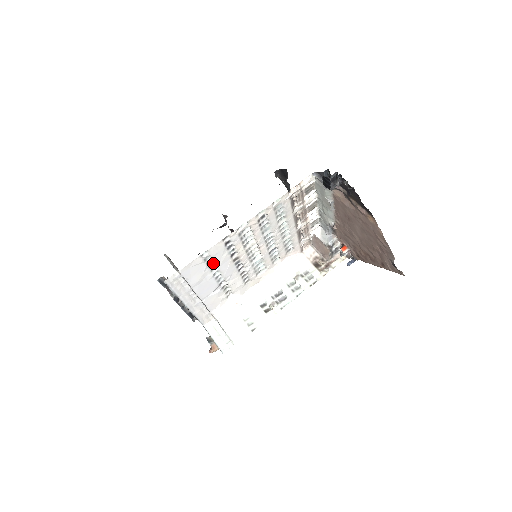
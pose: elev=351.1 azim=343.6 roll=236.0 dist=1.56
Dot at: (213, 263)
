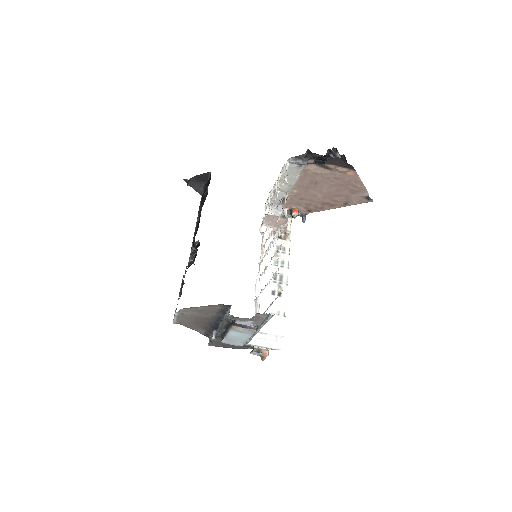
Dot at: occluded
